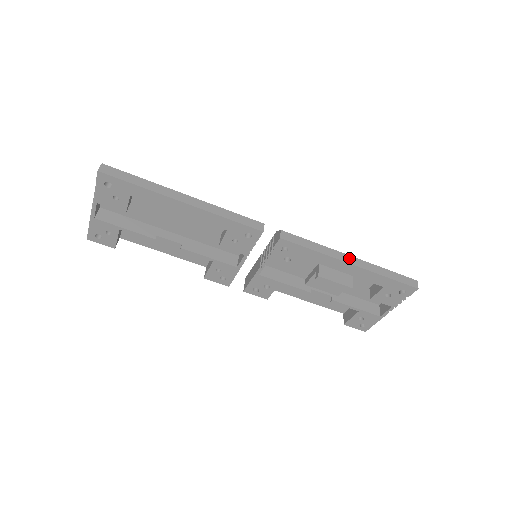
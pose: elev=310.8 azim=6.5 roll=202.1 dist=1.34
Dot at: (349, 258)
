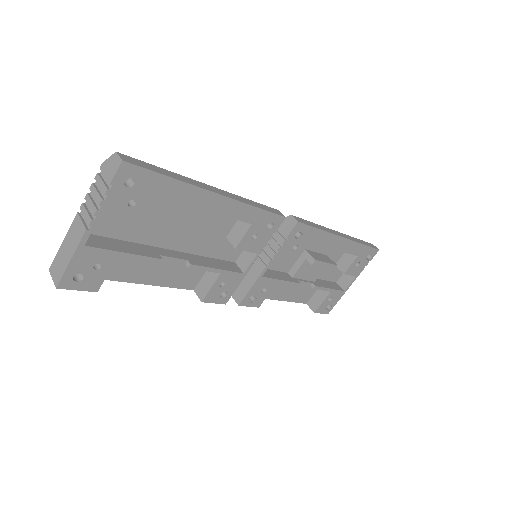
Dot at: (338, 233)
